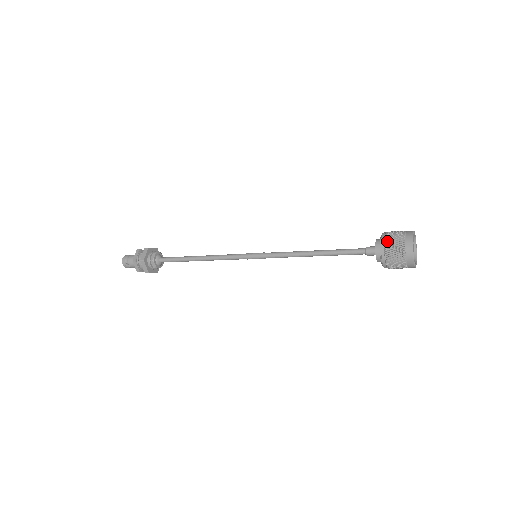
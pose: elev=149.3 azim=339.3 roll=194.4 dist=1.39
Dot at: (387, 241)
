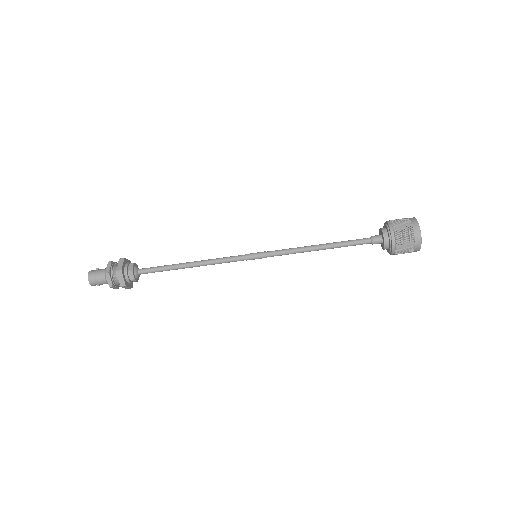
Dot at: (398, 244)
